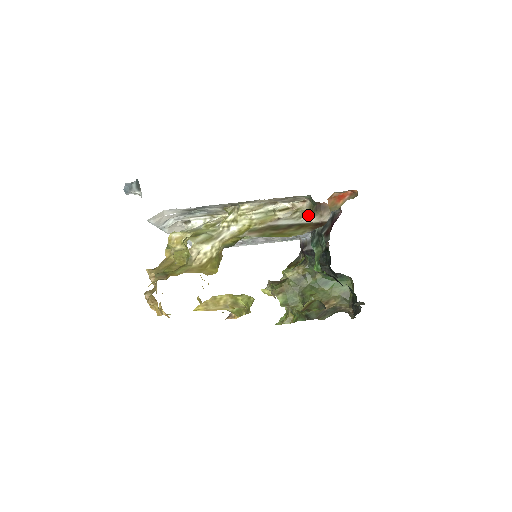
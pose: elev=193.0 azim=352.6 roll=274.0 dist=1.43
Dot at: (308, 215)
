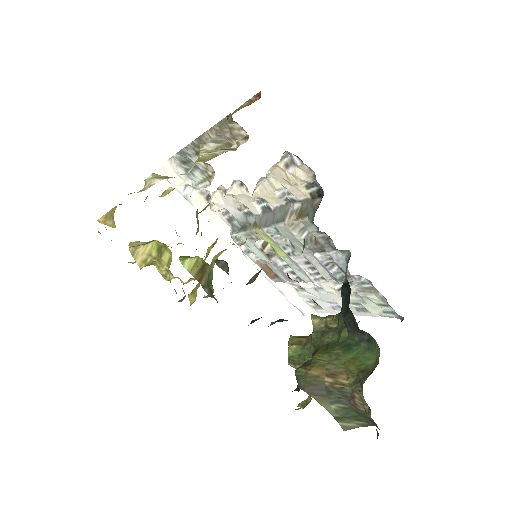
Dot at: occluded
